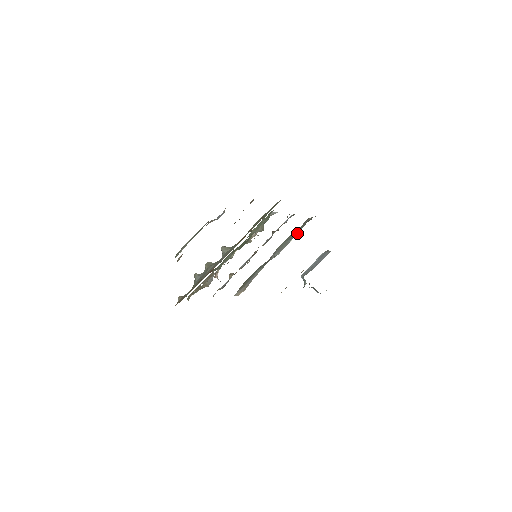
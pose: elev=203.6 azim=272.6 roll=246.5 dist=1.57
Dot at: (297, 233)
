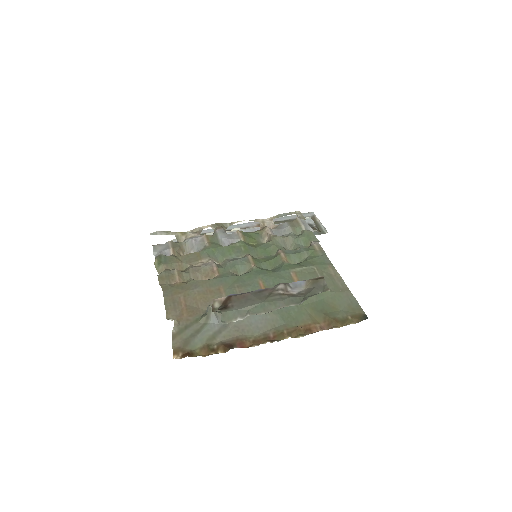
Dot at: occluded
